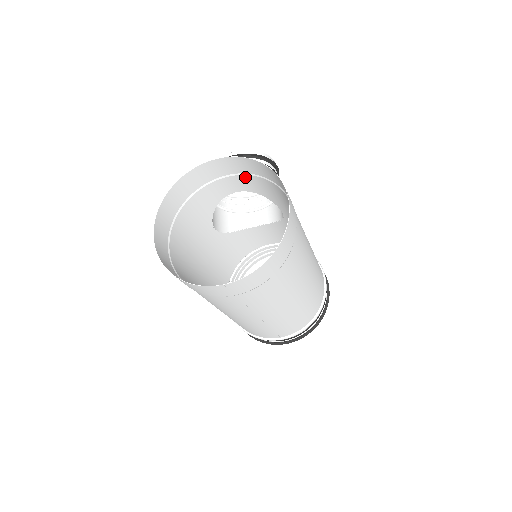
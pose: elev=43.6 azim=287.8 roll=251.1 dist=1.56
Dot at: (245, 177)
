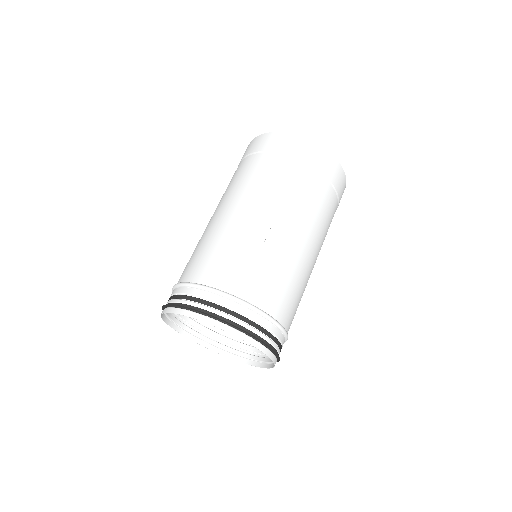
Dot at: occluded
